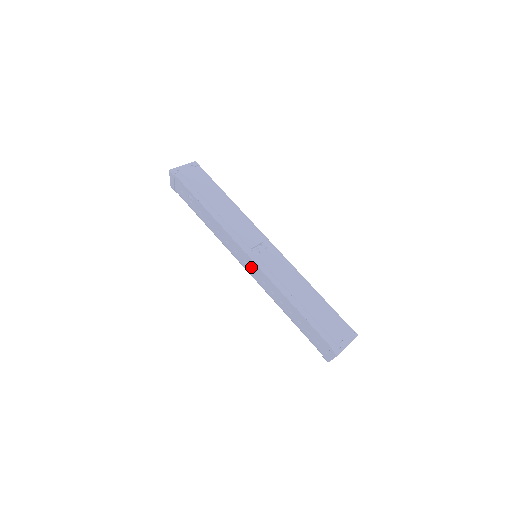
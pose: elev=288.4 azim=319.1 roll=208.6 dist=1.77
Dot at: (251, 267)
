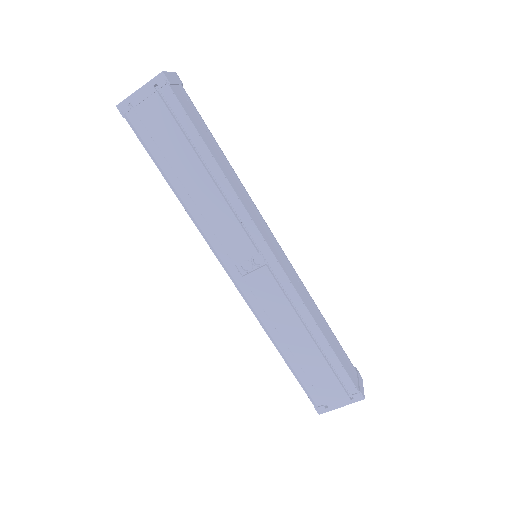
Dot at: occluded
